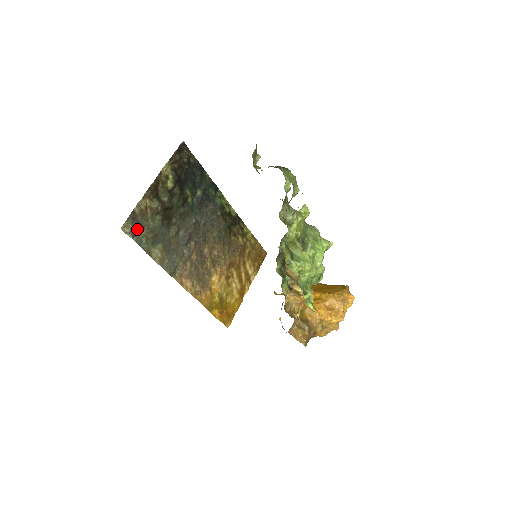
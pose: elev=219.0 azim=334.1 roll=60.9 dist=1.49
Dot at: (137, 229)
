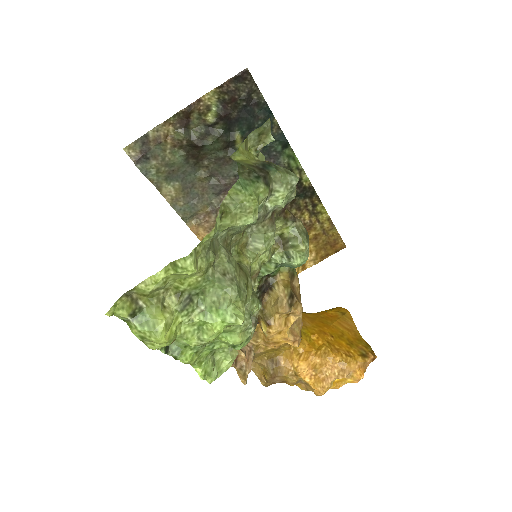
Dot at: (146, 156)
